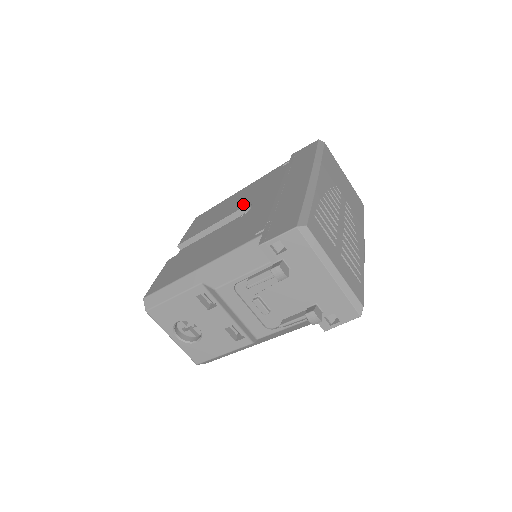
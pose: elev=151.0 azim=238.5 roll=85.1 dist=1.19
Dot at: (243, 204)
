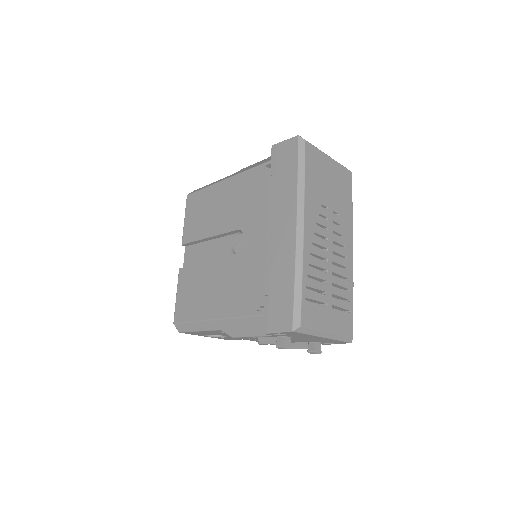
Dot at: (234, 223)
